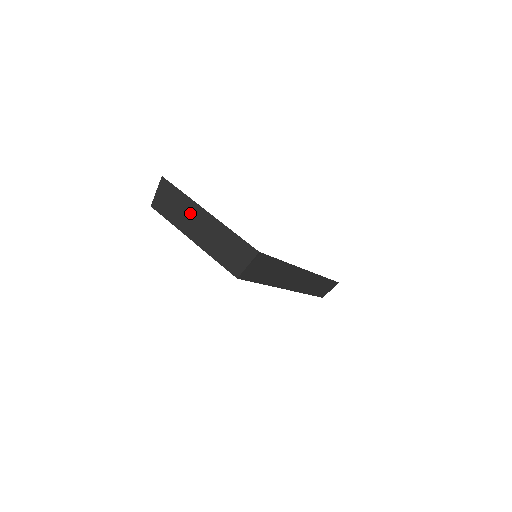
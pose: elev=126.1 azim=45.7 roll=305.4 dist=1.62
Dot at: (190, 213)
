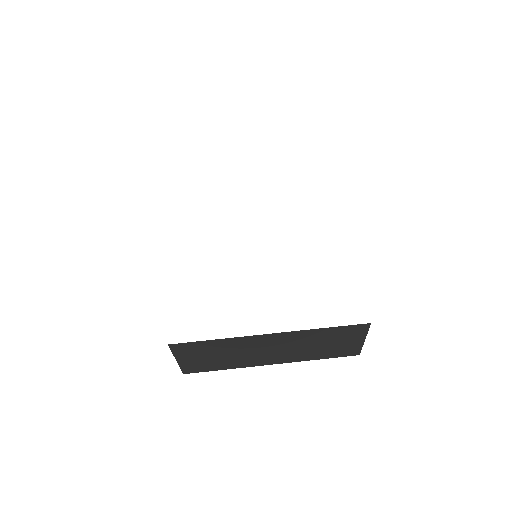
Dot at: (247, 348)
